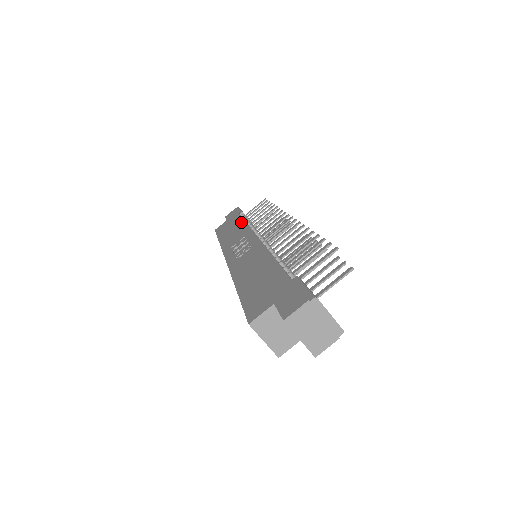
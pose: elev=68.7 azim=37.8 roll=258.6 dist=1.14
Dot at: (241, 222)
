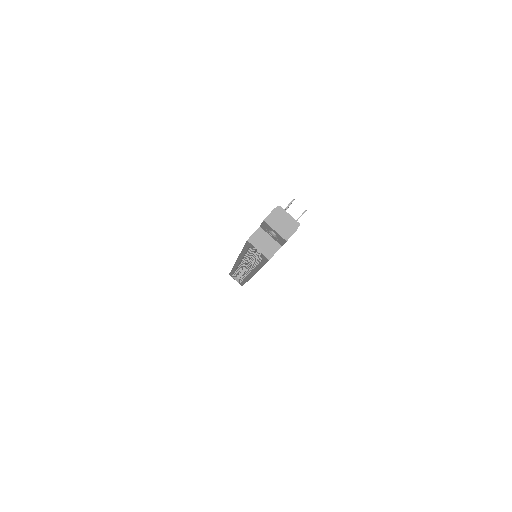
Dot at: occluded
